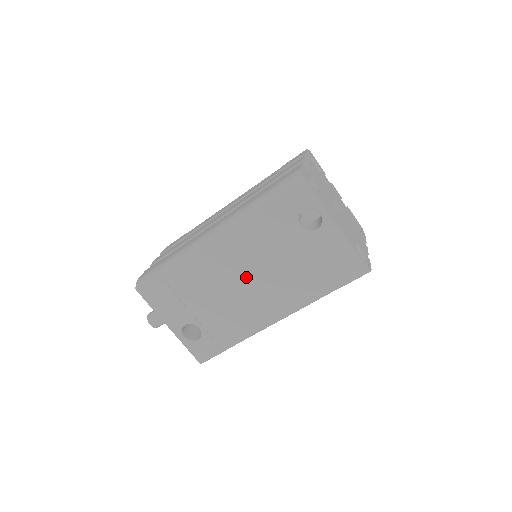
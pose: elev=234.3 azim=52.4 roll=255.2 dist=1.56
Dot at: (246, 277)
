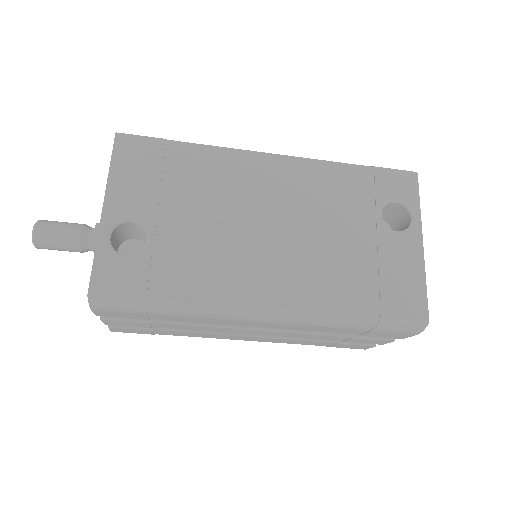
Dot at: (275, 222)
